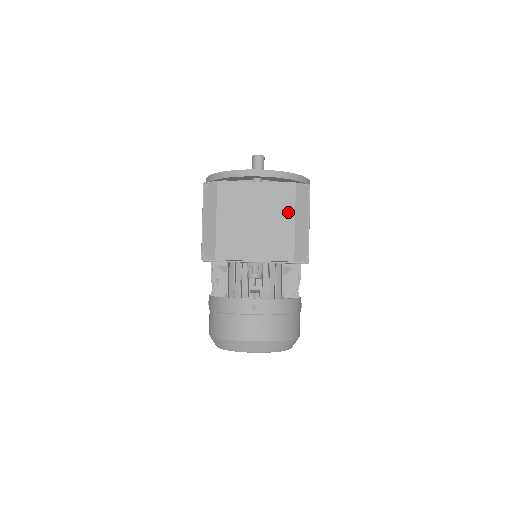
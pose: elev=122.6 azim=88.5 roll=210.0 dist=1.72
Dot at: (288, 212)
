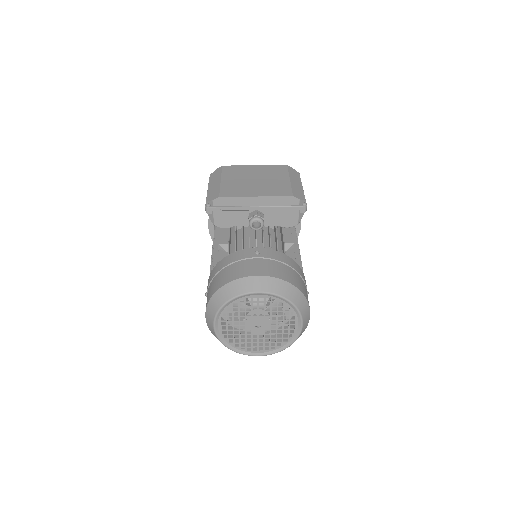
Dot at: (283, 176)
